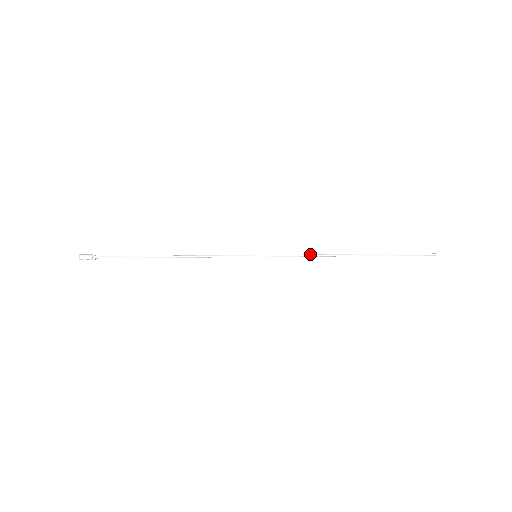
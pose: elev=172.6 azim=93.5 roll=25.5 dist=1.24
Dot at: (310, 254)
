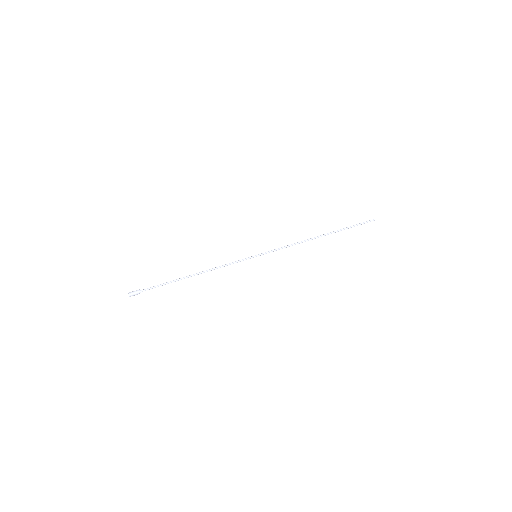
Dot at: occluded
